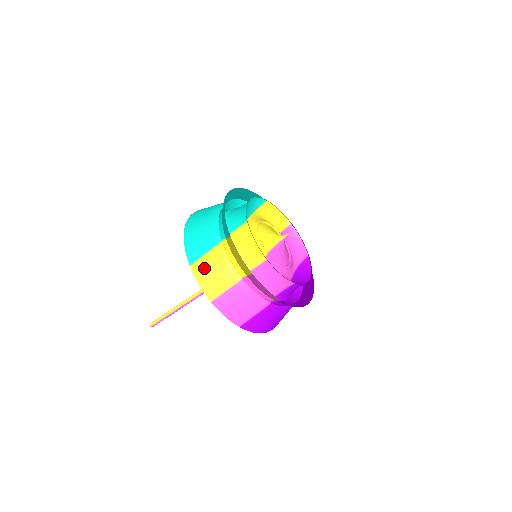
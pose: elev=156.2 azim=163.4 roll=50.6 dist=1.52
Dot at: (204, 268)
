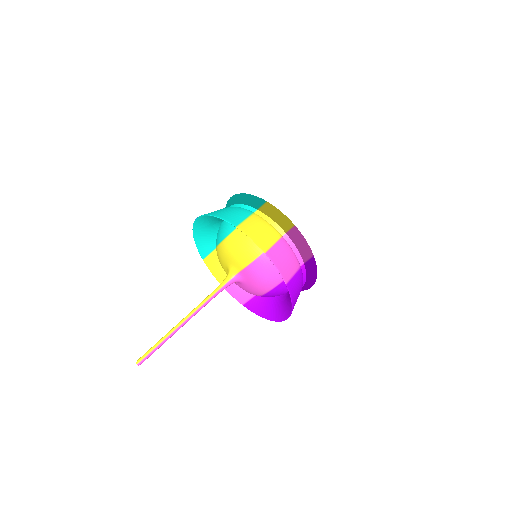
Dot at: (250, 227)
